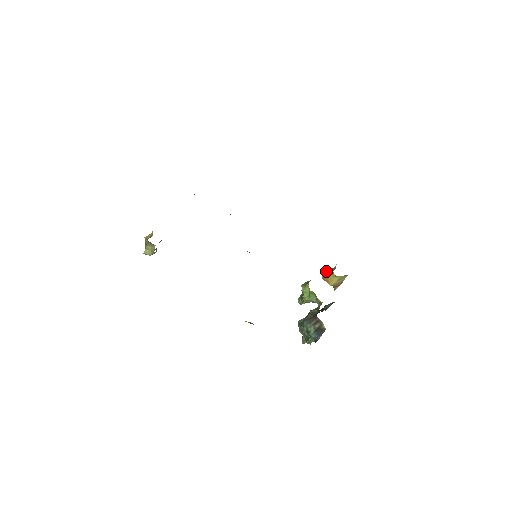
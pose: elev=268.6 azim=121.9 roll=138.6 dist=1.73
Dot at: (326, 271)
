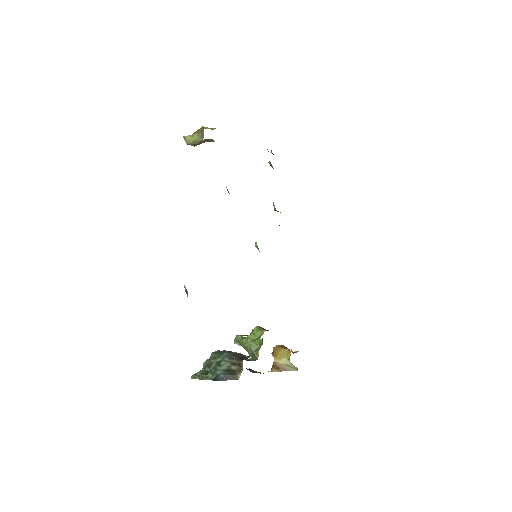
Dot at: (284, 346)
